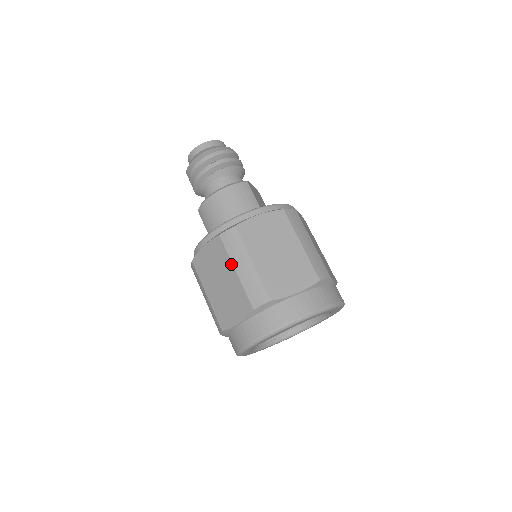
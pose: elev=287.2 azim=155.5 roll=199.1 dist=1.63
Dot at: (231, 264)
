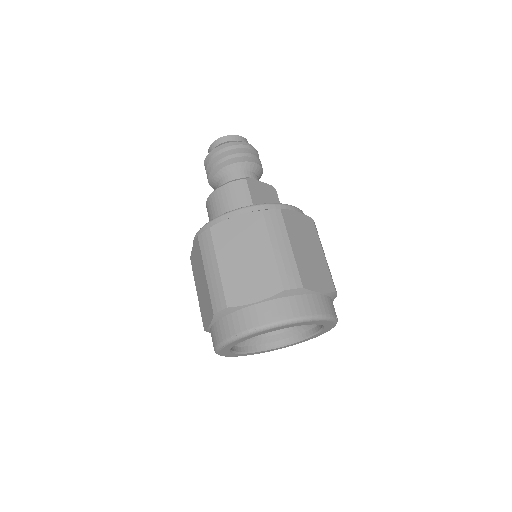
Dot at: (203, 266)
